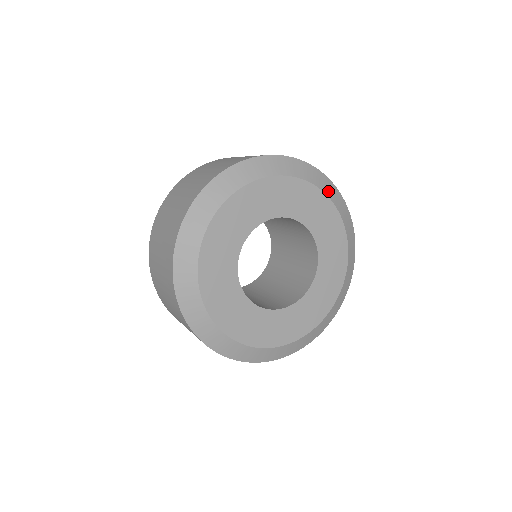
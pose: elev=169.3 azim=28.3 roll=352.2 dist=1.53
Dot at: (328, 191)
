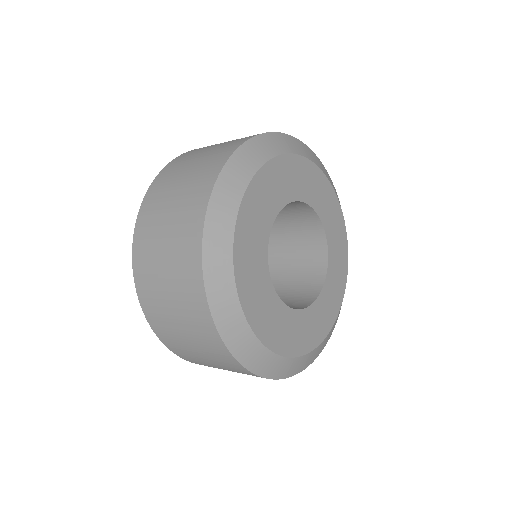
Dot at: (282, 147)
